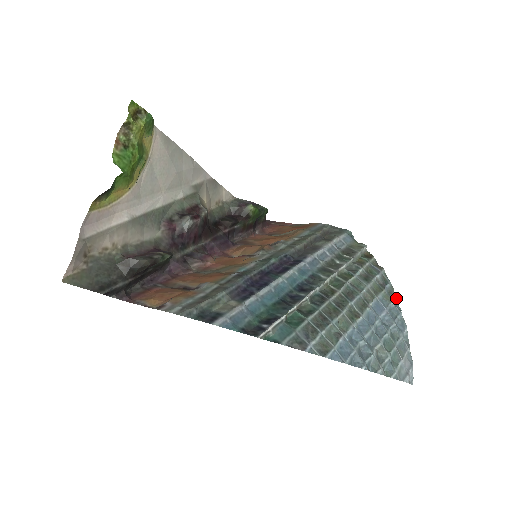
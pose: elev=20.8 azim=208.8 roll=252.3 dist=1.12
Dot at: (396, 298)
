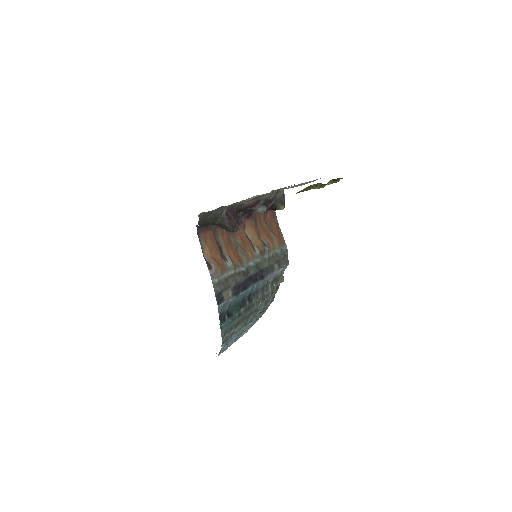
Dot at: occluded
